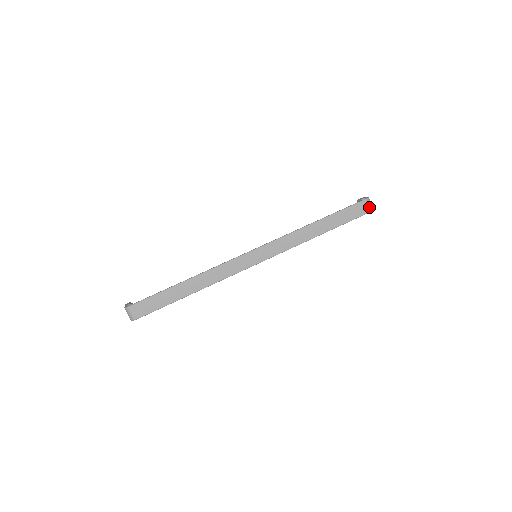
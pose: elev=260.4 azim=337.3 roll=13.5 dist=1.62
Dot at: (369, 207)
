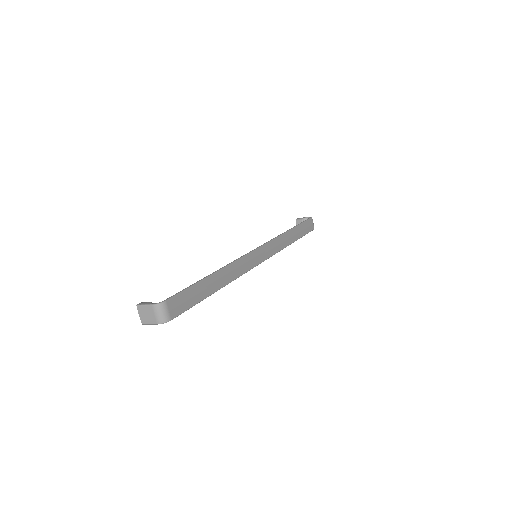
Dot at: (313, 225)
